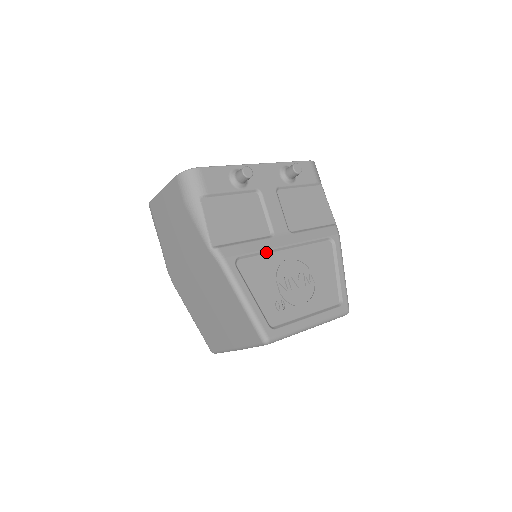
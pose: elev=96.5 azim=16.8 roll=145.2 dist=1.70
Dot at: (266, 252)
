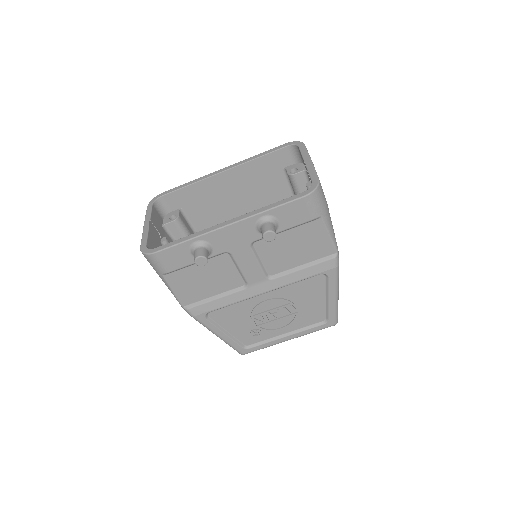
Dot at: (238, 302)
